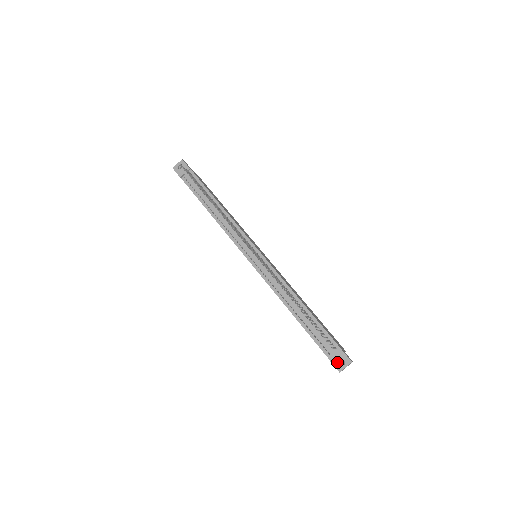
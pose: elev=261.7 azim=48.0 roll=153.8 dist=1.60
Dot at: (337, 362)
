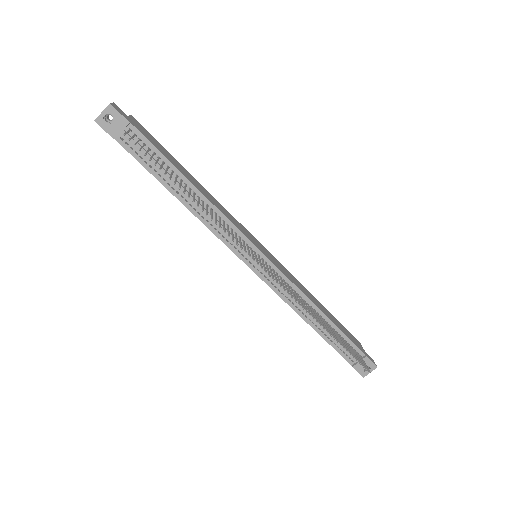
Dot at: (362, 369)
